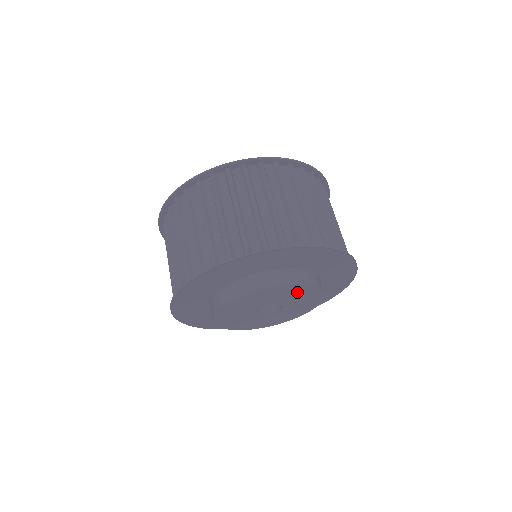
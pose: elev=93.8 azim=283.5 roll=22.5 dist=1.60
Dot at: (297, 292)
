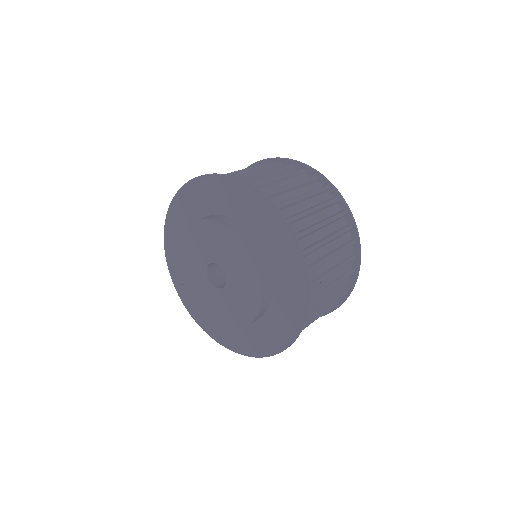
Dot at: (246, 271)
